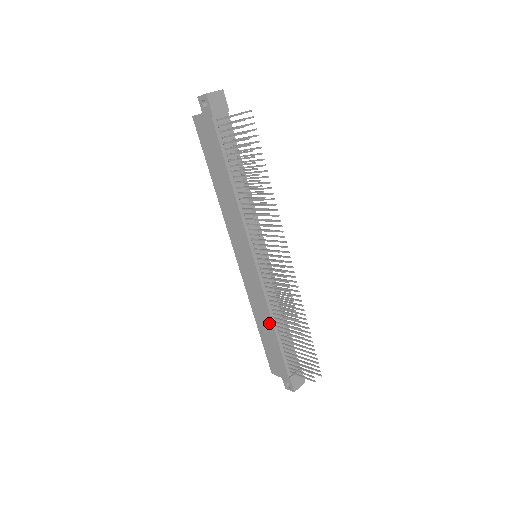
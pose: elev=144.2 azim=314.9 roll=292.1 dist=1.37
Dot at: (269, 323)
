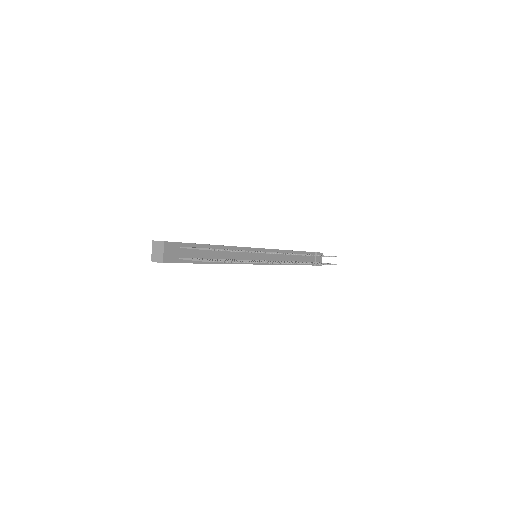
Dot at: occluded
